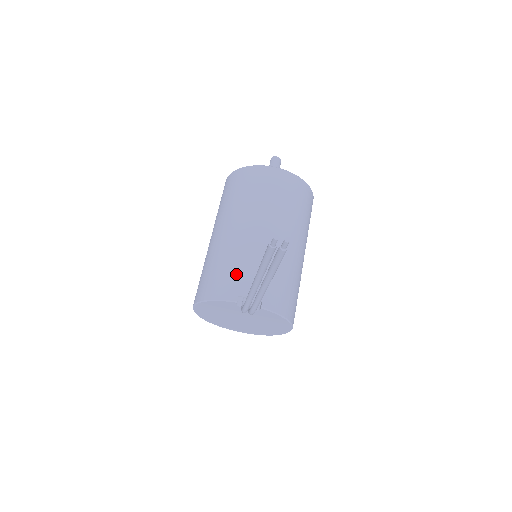
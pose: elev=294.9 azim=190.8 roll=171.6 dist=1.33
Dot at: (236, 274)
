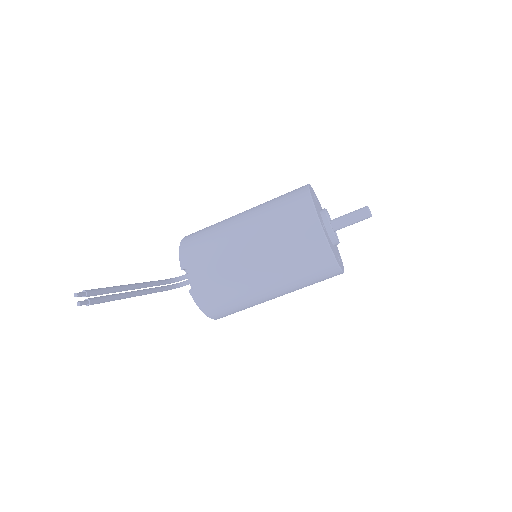
Dot at: (202, 256)
